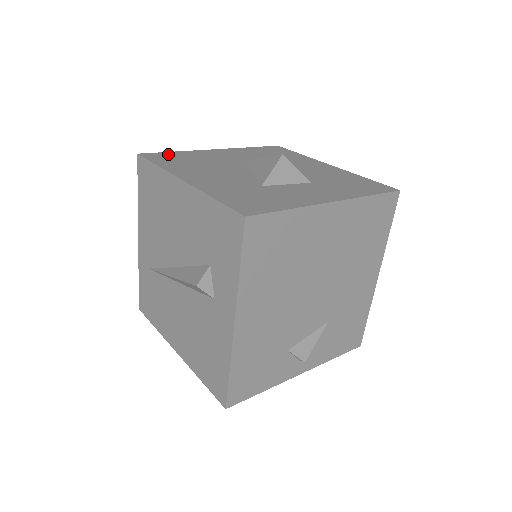
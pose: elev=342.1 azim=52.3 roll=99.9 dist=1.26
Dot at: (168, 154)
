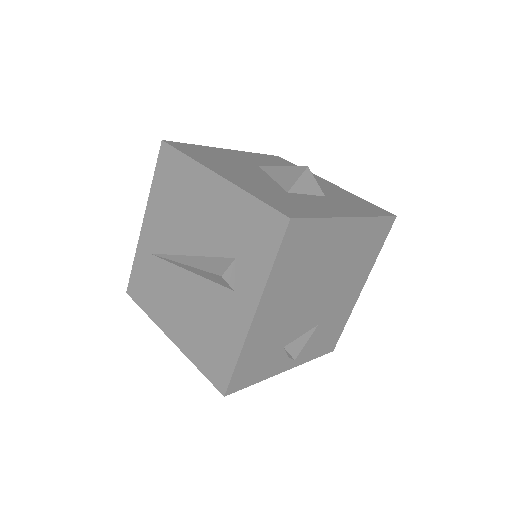
Dot at: (190, 146)
